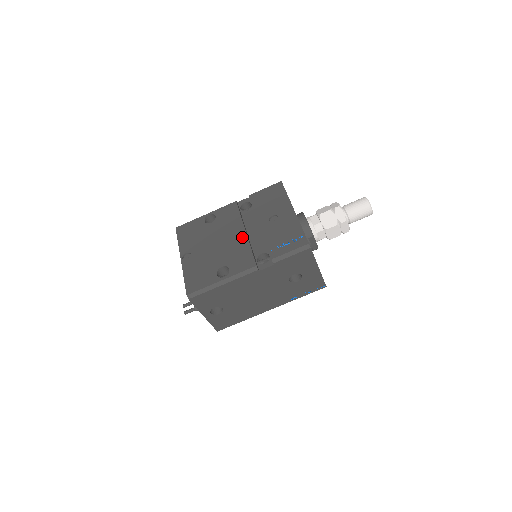
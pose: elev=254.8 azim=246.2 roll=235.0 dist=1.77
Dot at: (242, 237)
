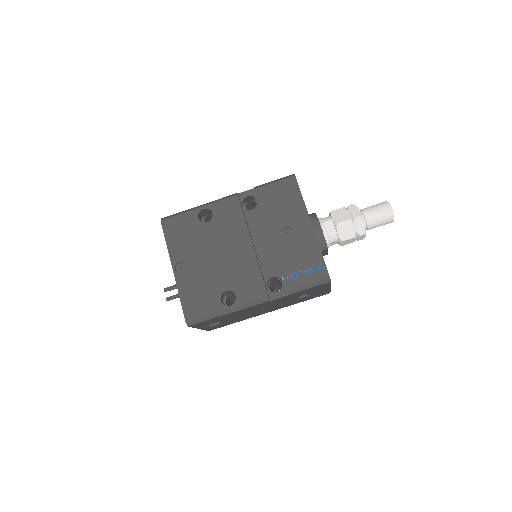
Dot at: (249, 252)
